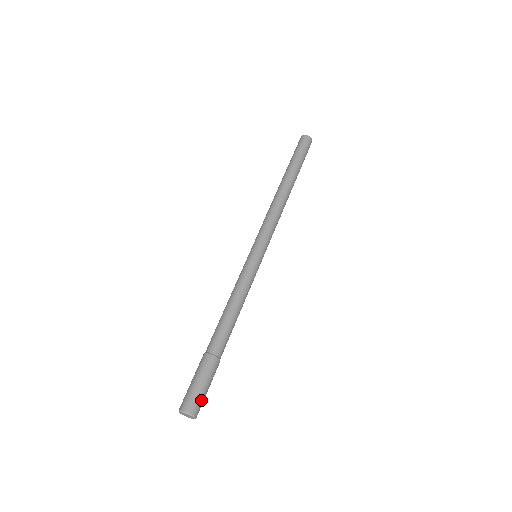
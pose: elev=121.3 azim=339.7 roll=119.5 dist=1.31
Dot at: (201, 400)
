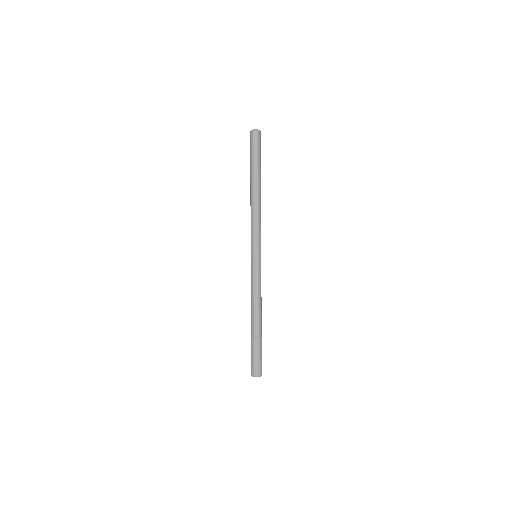
Dot at: (259, 366)
